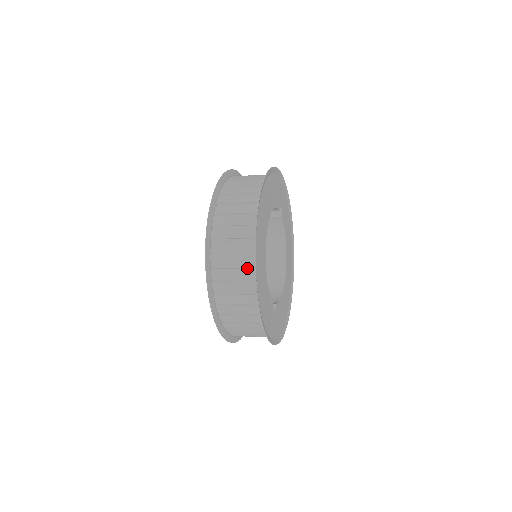
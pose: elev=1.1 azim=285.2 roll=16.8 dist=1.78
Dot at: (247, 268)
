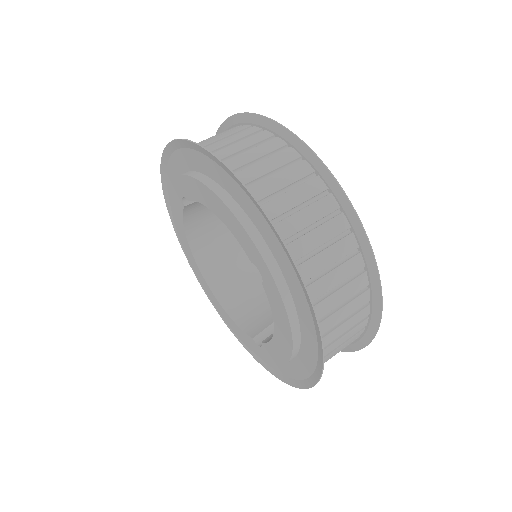
Dot at: (358, 294)
